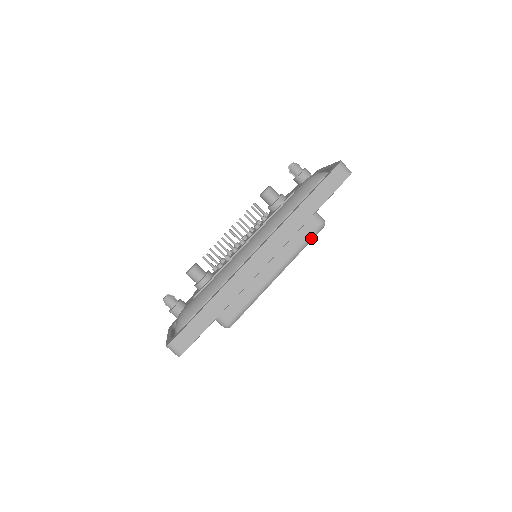
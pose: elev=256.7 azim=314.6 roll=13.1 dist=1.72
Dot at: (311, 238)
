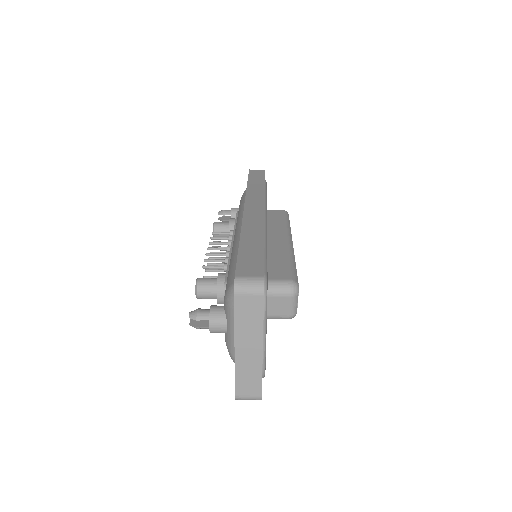
Dot at: (287, 218)
